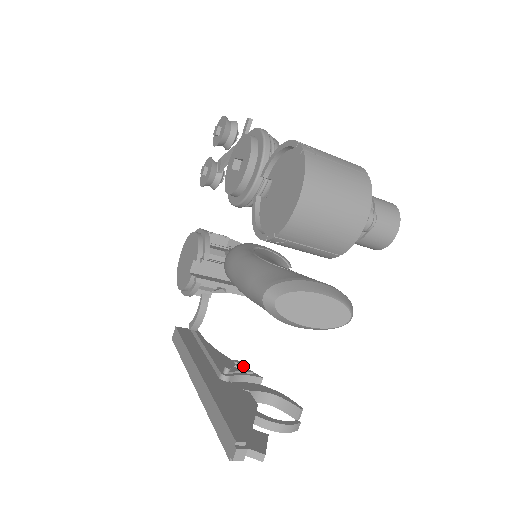
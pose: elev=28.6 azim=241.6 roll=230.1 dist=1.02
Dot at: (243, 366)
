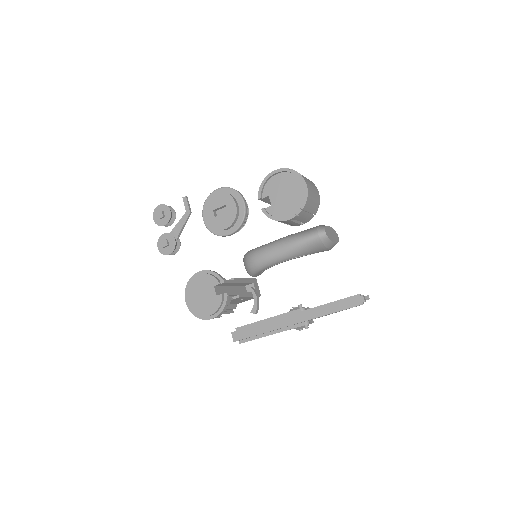
Dot at: occluded
